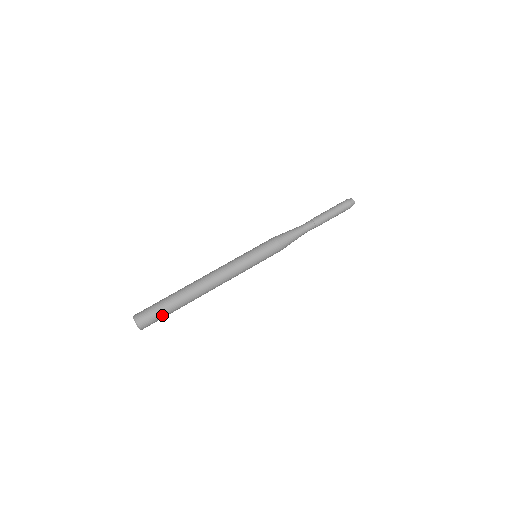
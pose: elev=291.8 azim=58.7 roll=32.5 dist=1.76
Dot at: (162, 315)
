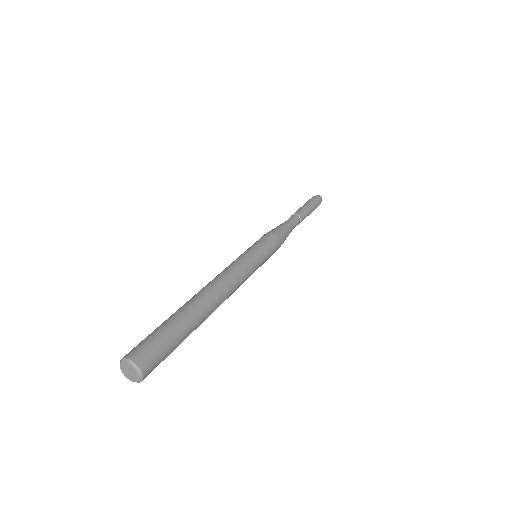
Dot at: (169, 343)
